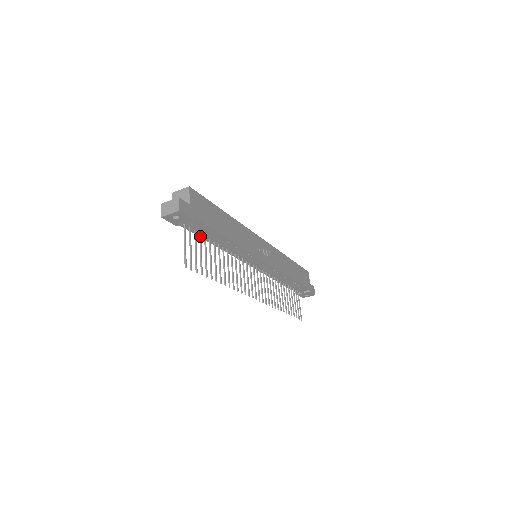
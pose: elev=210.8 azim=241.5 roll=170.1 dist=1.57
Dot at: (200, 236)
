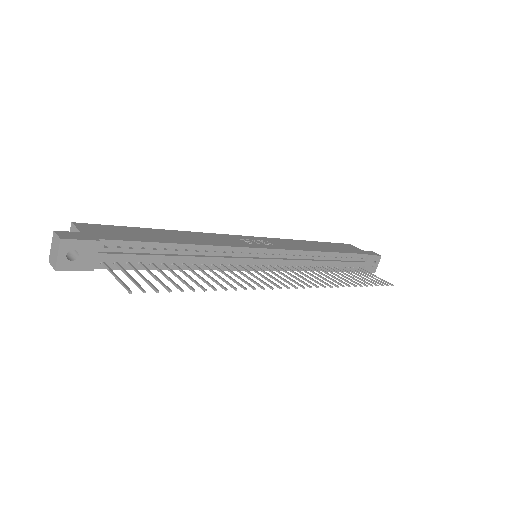
Dot at: (141, 265)
